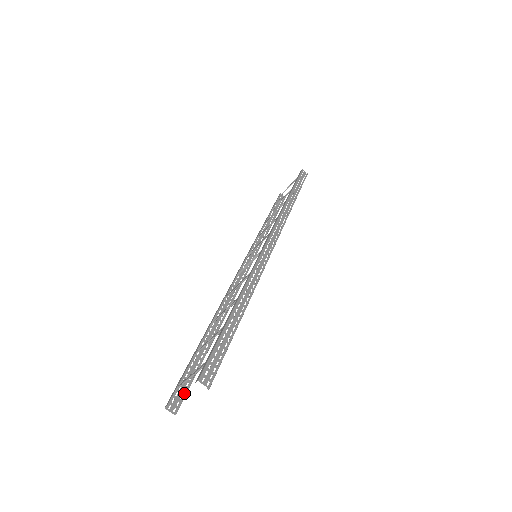
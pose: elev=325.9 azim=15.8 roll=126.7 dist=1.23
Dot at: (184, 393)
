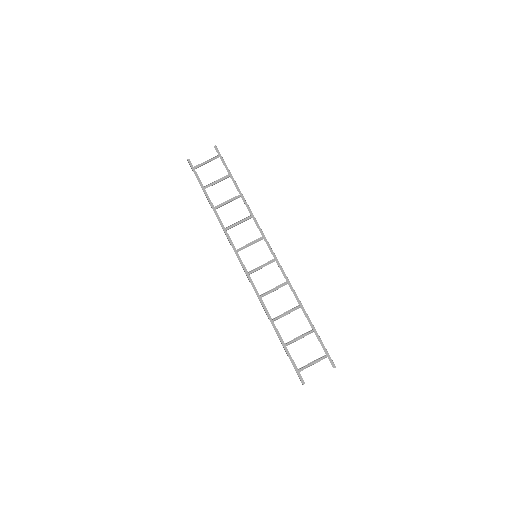
Dot at: occluded
